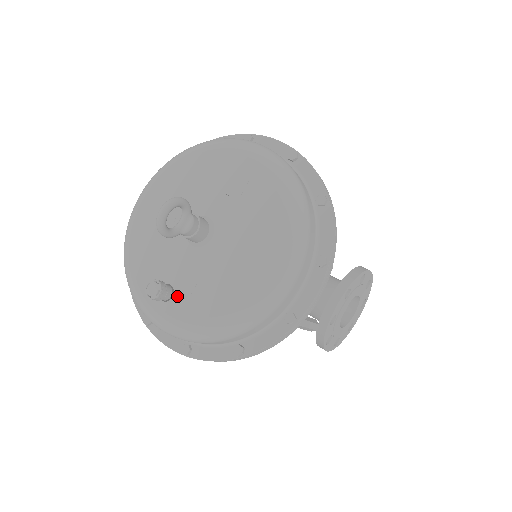
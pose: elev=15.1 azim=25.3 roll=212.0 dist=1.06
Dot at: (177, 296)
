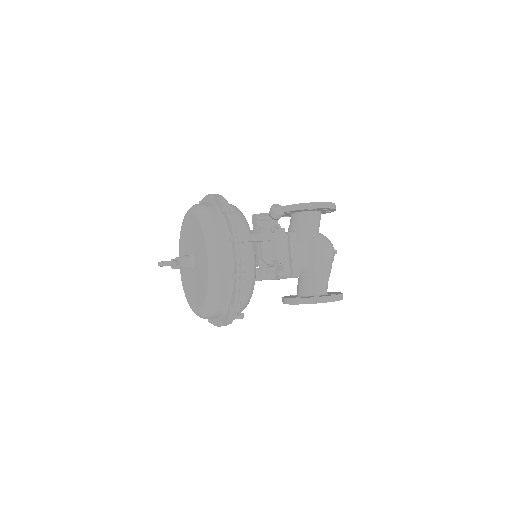
Dot at: (183, 270)
